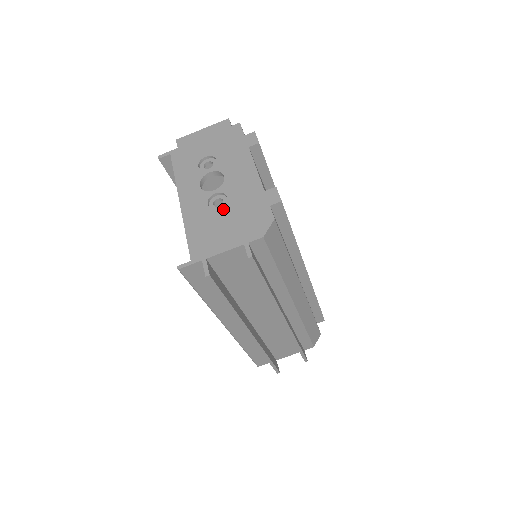
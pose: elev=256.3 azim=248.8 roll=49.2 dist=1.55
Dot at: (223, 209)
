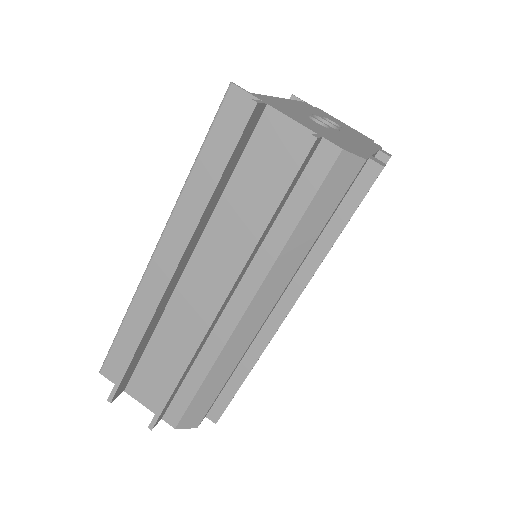
Dot at: (319, 124)
